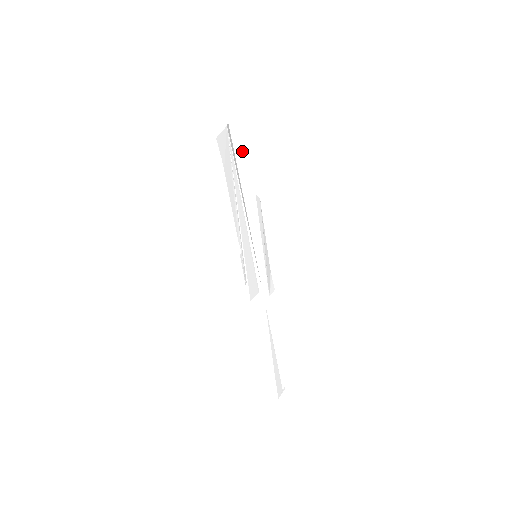
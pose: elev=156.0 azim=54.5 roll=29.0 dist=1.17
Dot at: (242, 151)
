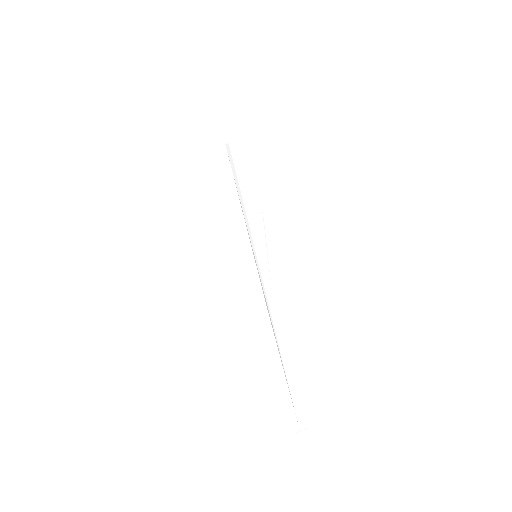
Dot at: (241, 166)
